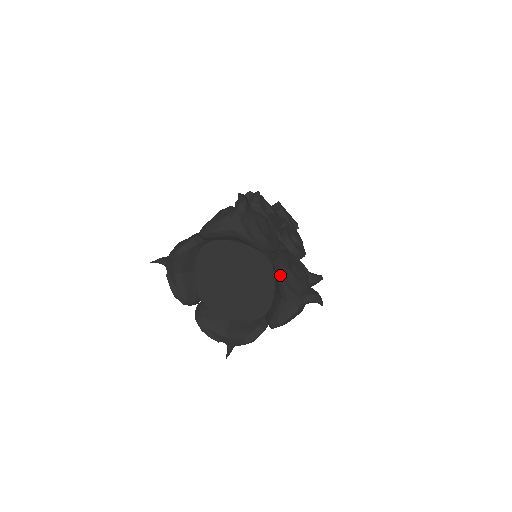
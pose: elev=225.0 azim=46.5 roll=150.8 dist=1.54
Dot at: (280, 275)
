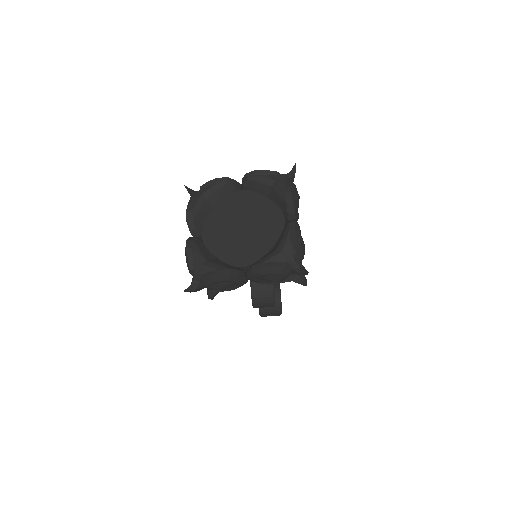
Dot at: (290, 226)
